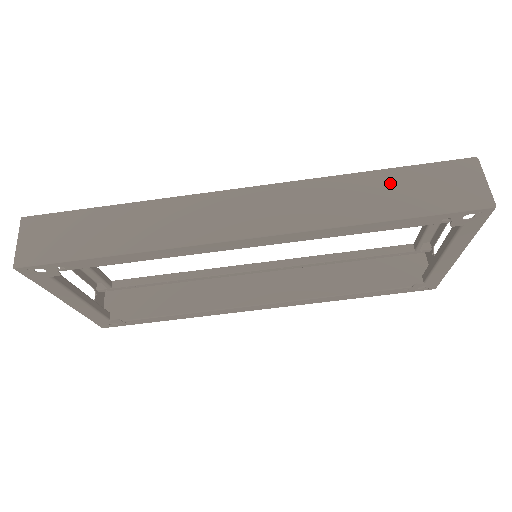
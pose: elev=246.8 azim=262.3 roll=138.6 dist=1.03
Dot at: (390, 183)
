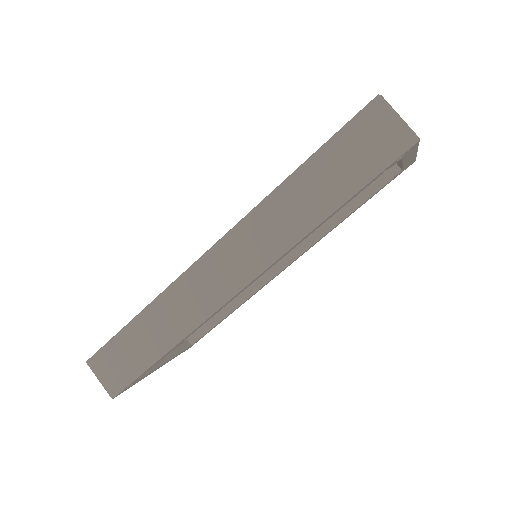
Dot at: (319, 172)
